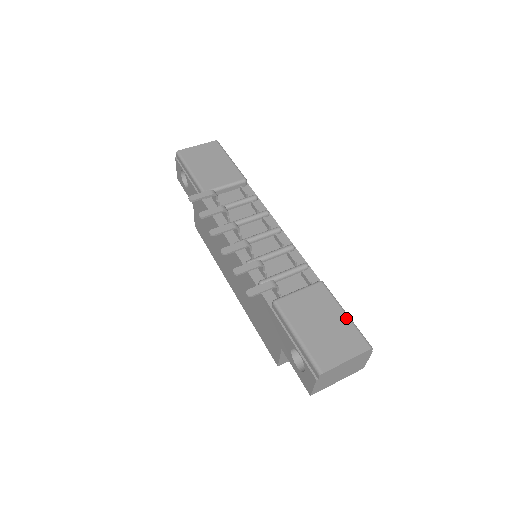
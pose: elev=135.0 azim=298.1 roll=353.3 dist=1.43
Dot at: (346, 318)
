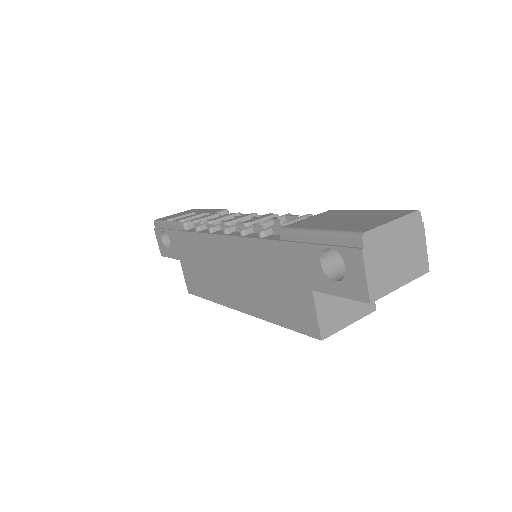
Dot at: (373, 210)
